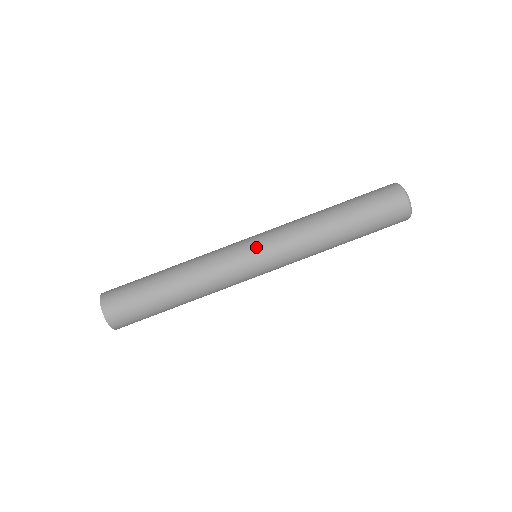
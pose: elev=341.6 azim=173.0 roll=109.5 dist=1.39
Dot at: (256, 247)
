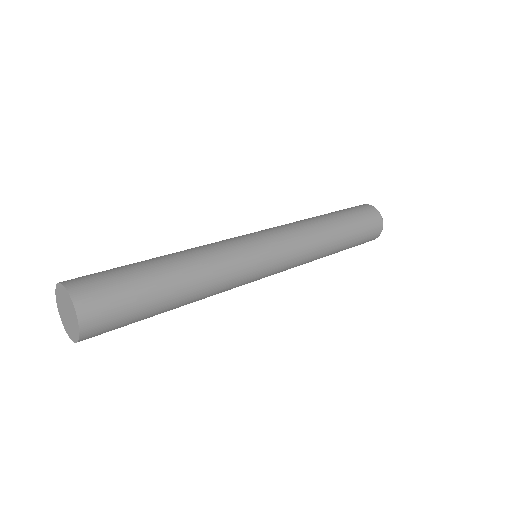
Dot at: (271, 246)
